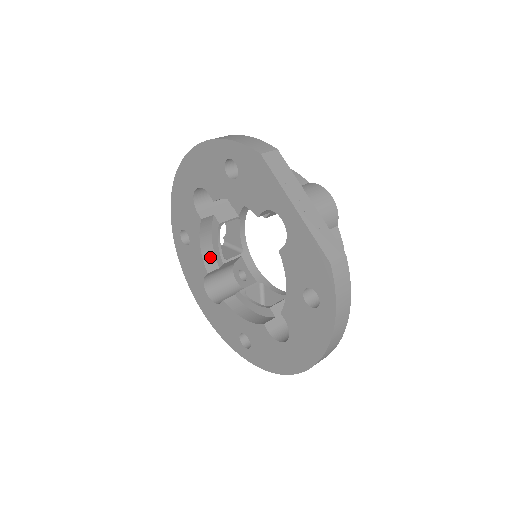
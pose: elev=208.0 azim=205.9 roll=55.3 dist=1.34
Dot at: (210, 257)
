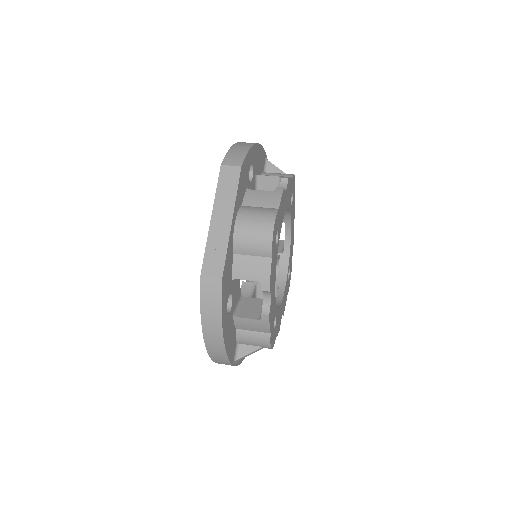
Dot at: occluded
